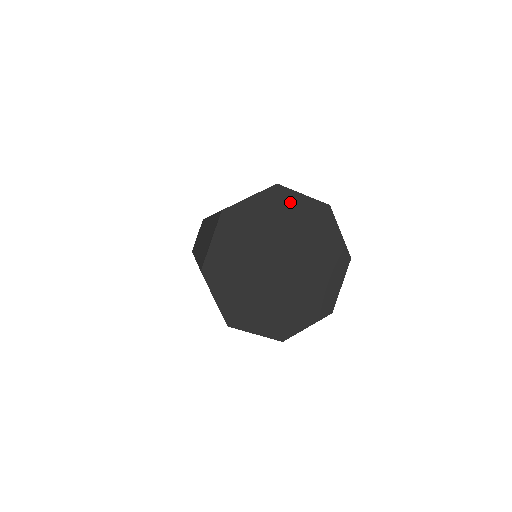
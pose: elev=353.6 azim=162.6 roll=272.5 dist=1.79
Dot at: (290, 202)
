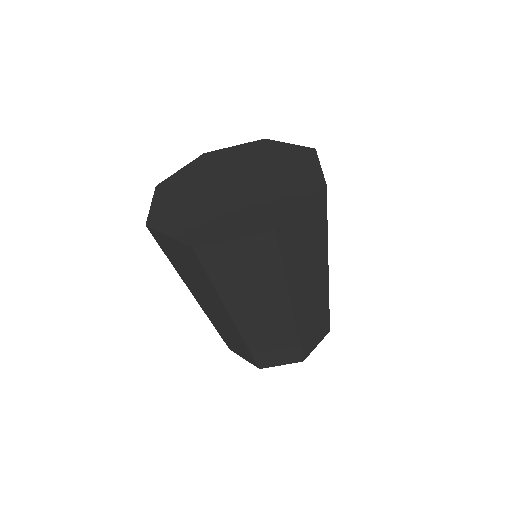
Dot at: (222, 155)
